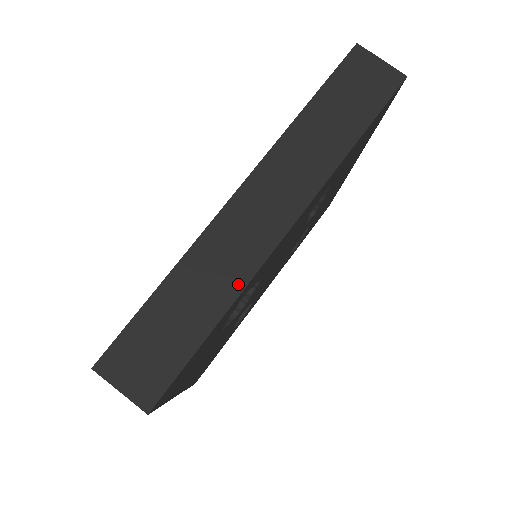
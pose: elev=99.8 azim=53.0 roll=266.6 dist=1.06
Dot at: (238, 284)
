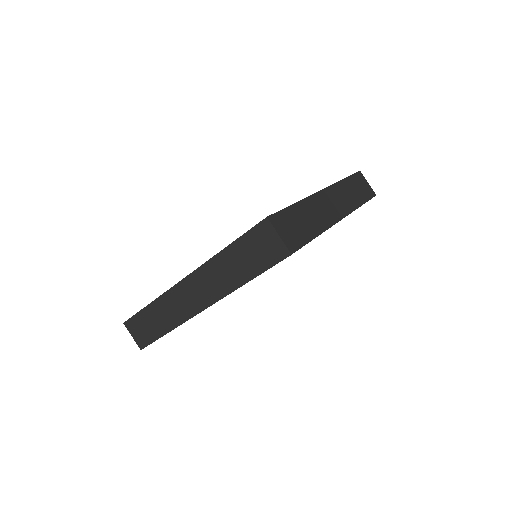
Dot at: (178, 322)
